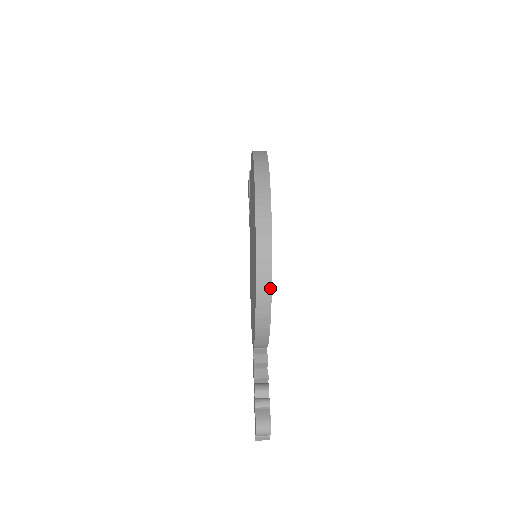
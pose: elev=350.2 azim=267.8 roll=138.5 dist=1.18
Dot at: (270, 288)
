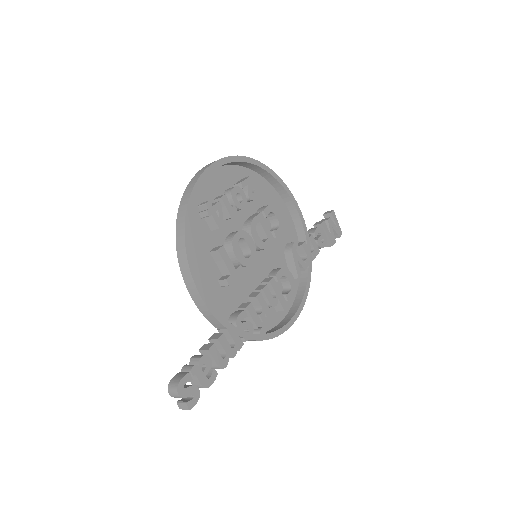
Dot at: (184, 243)
